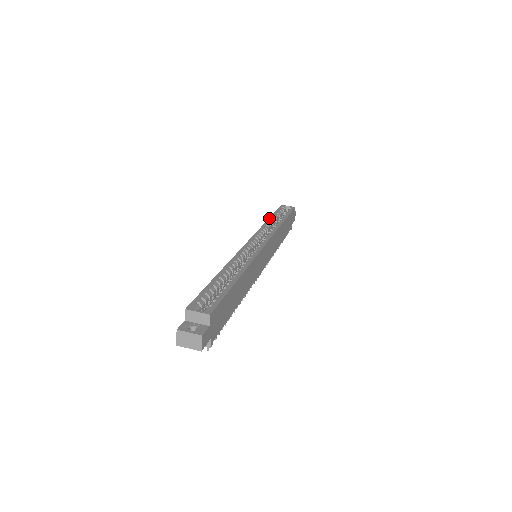
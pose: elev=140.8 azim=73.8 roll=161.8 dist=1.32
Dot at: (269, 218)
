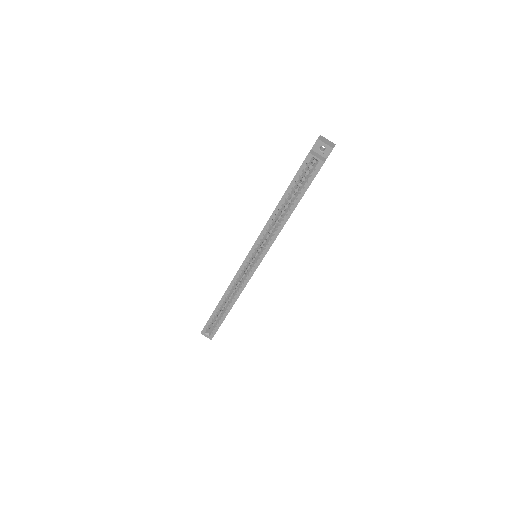
Dot at: (277, 205)
